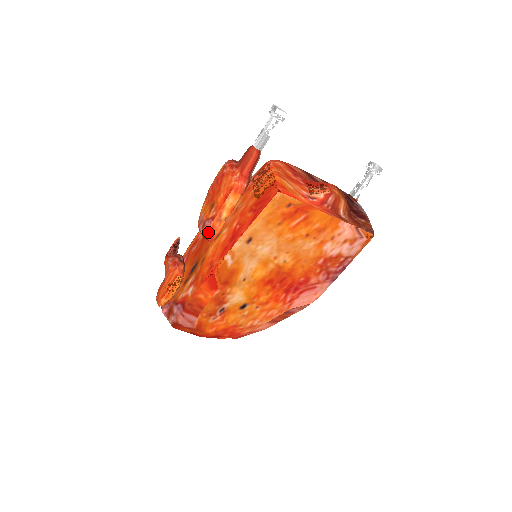
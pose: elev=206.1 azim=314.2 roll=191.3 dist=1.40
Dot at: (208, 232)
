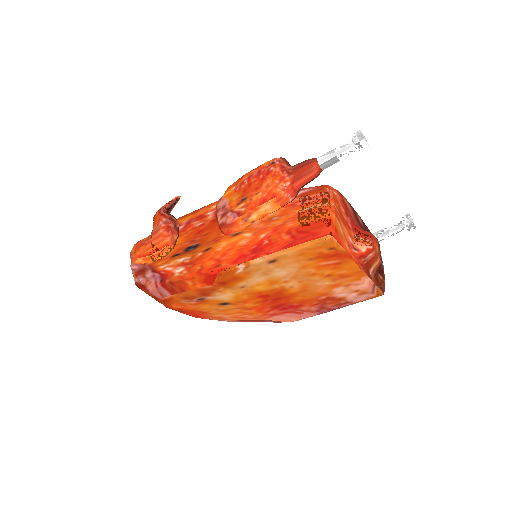
Dot at: (227, 225)
